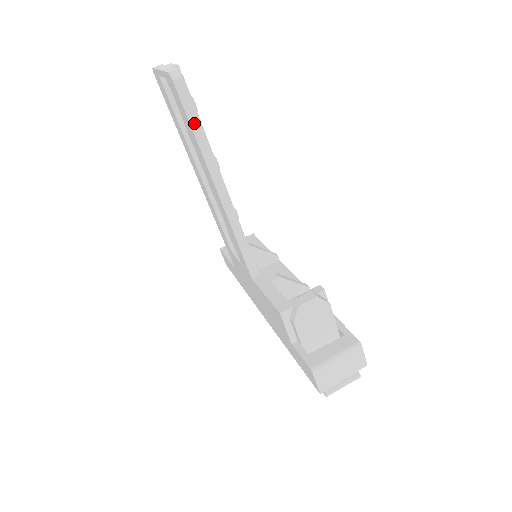
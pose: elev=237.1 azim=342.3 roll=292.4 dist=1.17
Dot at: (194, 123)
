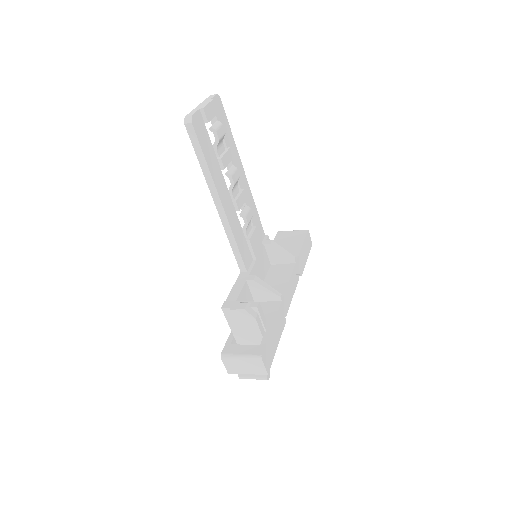
Dot at: (199, 155)
